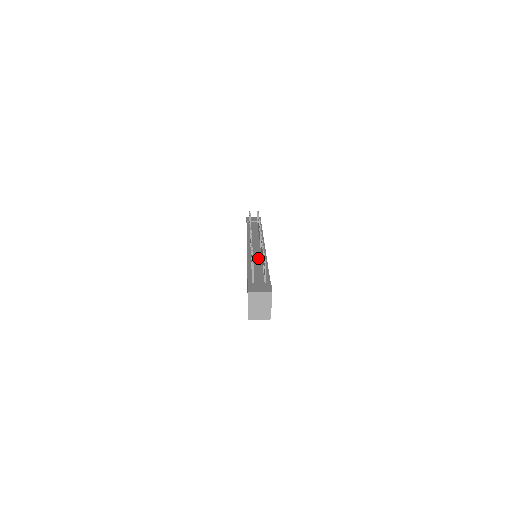
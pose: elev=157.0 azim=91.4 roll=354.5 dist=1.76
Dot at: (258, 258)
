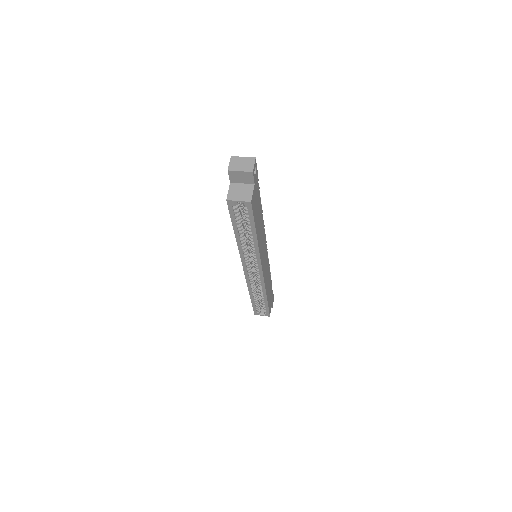
Dot at: occluded
